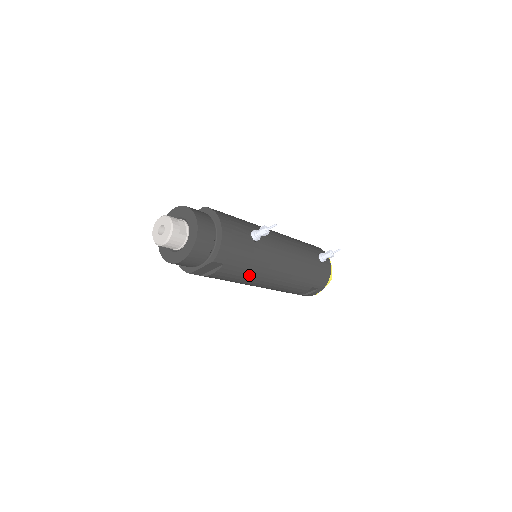
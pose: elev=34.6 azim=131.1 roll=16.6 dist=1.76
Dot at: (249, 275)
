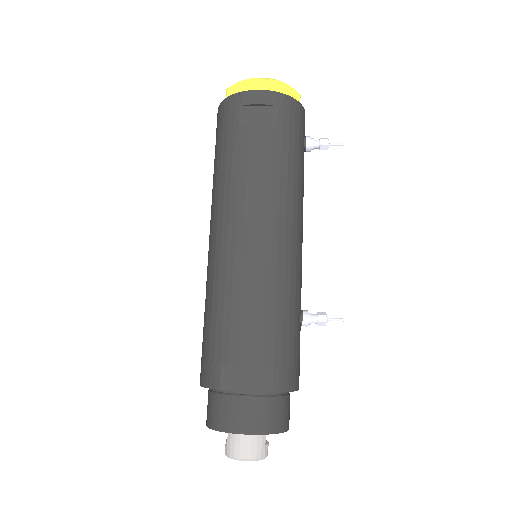
Dot at: occluded
